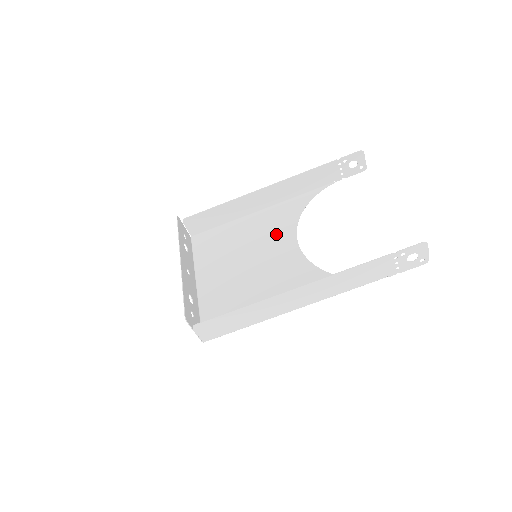
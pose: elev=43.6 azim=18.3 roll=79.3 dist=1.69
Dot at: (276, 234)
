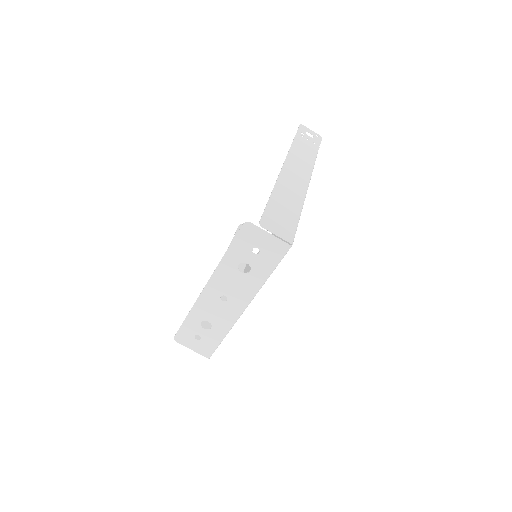
Dot at: occluded
